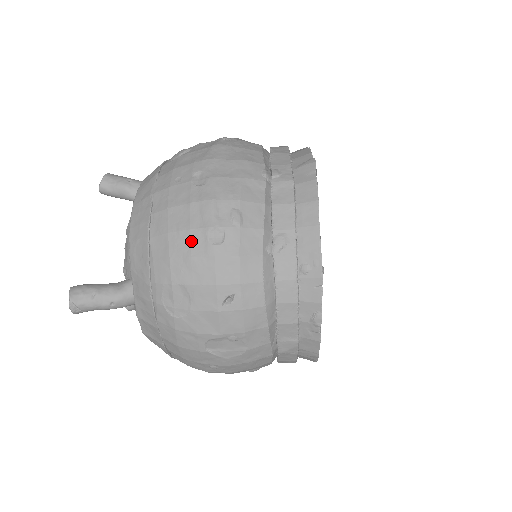
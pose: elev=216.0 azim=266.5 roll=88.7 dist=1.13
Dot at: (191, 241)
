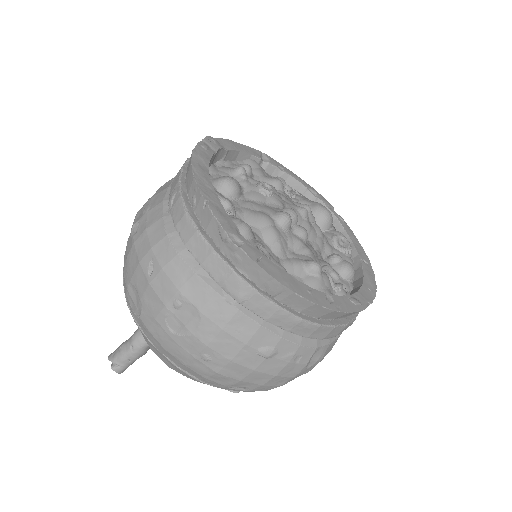
Dot at: (128, 248)
